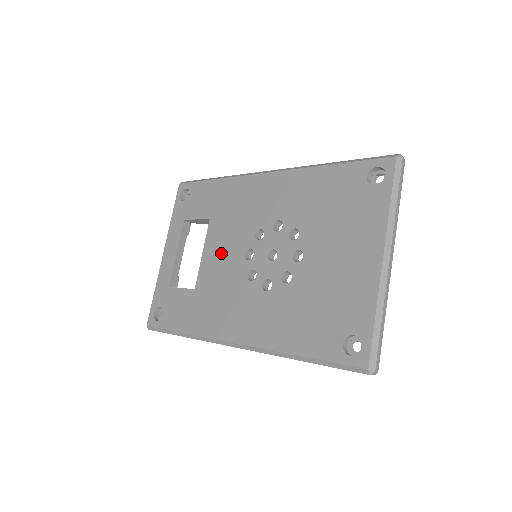
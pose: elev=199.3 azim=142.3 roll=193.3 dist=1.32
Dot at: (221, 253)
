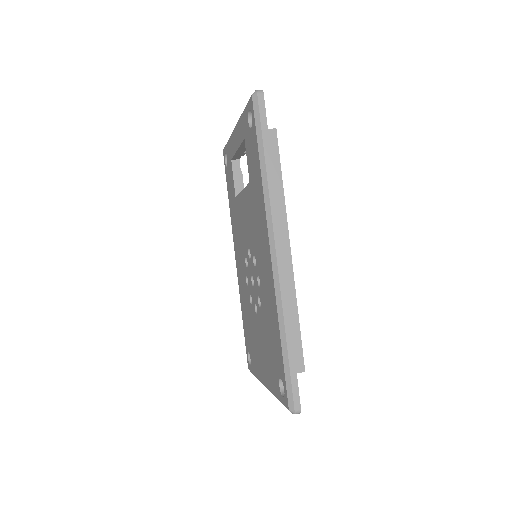
Dot at: (245, 217)
